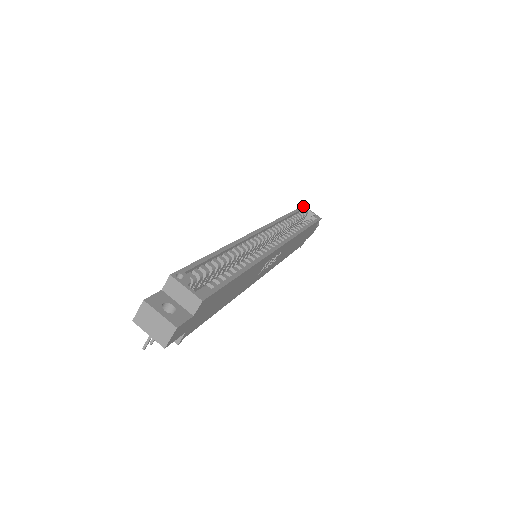
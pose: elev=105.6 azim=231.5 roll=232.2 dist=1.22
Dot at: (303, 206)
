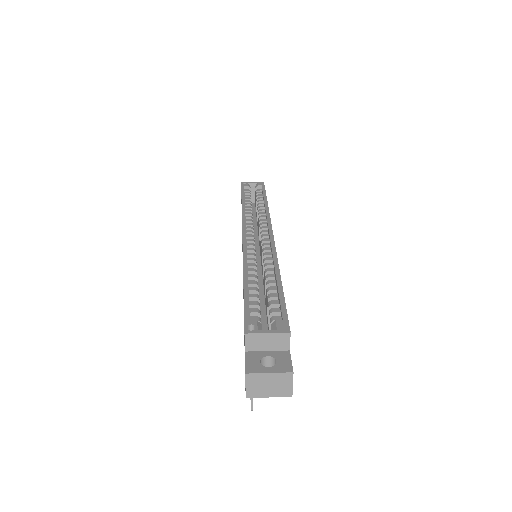
Dot at: (241, 183)
